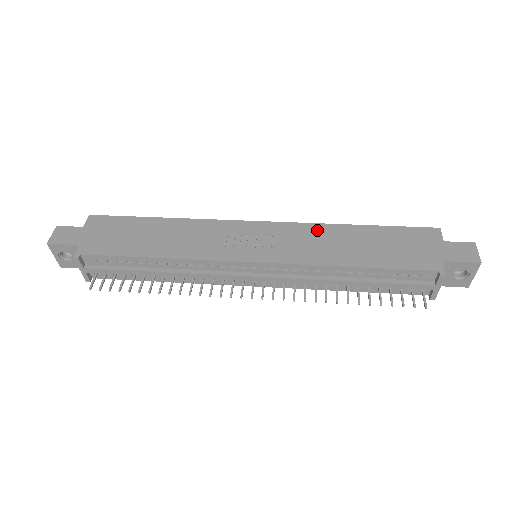
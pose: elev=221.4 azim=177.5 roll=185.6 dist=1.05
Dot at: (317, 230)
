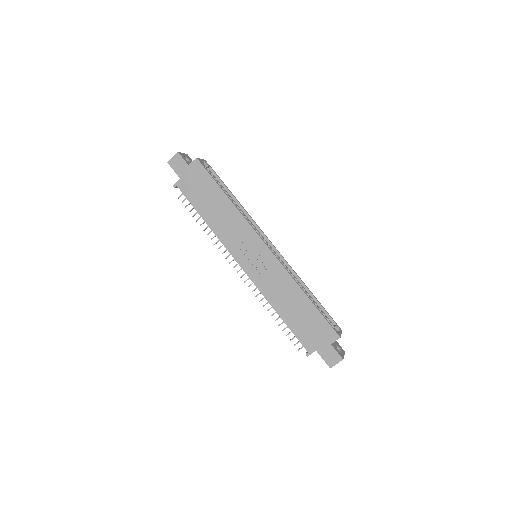
Dot at: (286, 279)
